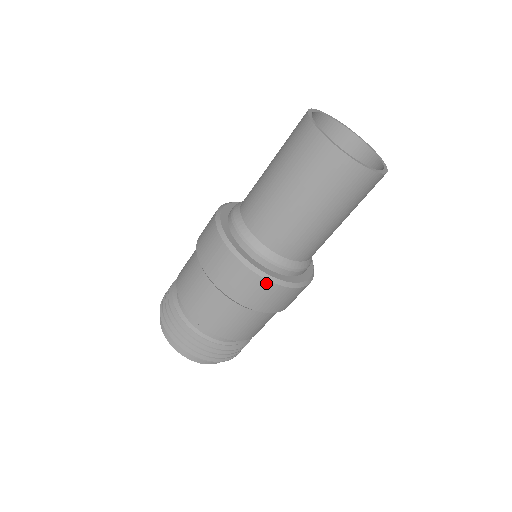
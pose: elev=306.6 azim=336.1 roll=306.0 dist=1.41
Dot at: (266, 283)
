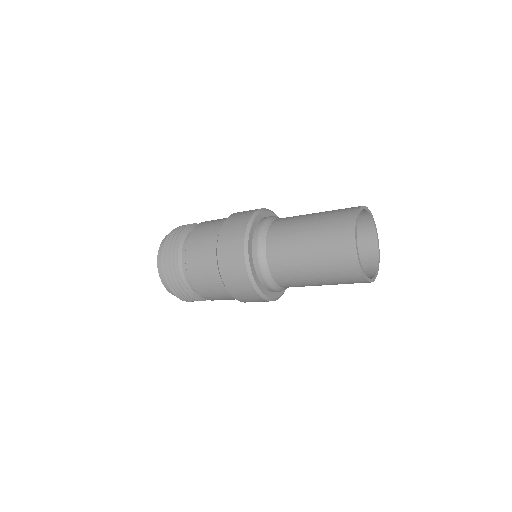
Dot at: (261, 299)
